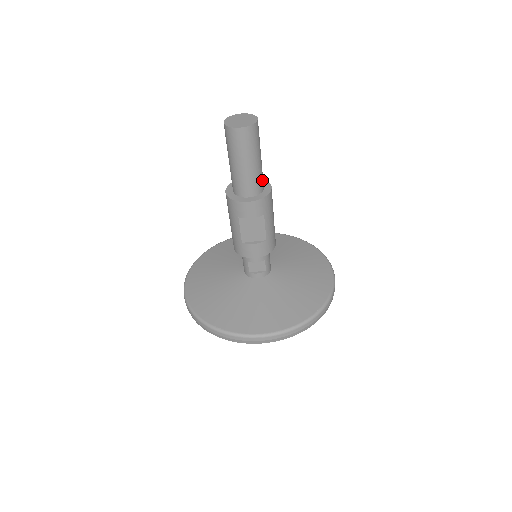
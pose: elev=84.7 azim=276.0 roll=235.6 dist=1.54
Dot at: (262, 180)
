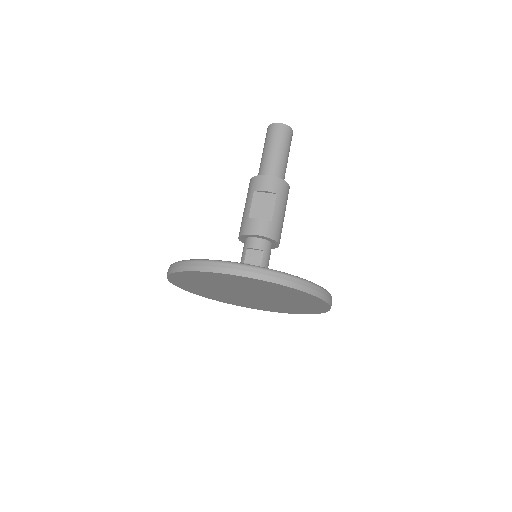
Dot at: (283, 175)
